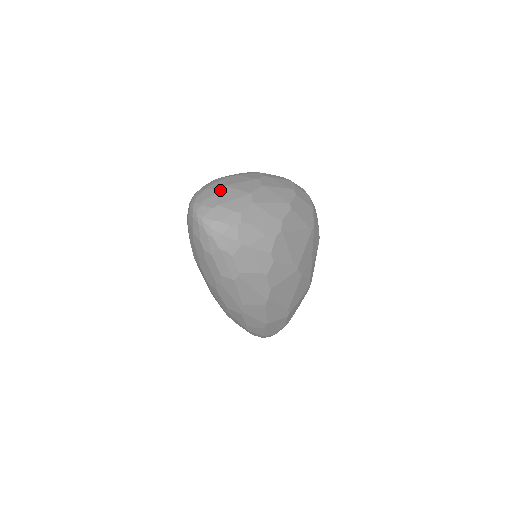
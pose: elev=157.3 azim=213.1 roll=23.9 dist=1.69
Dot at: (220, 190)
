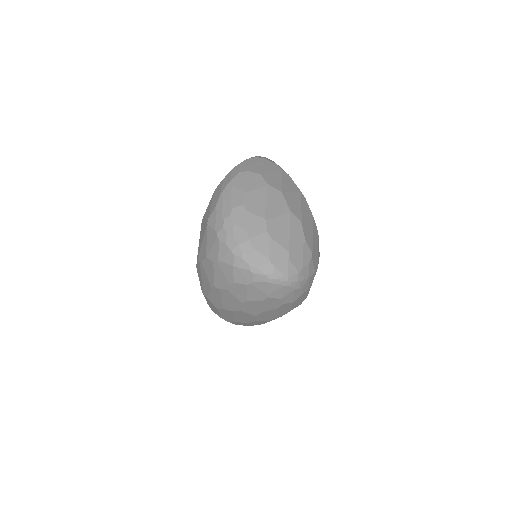
Dot at: (269, 231)
